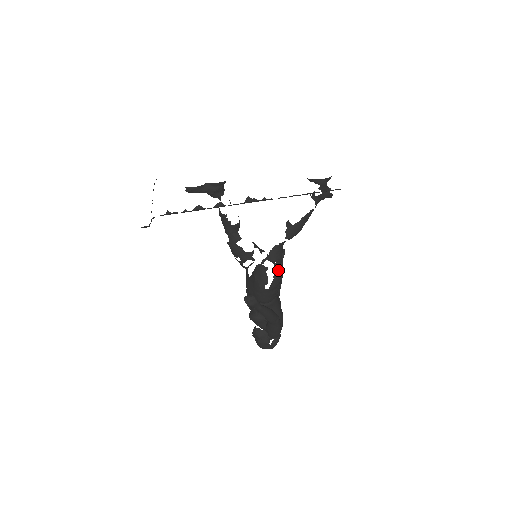
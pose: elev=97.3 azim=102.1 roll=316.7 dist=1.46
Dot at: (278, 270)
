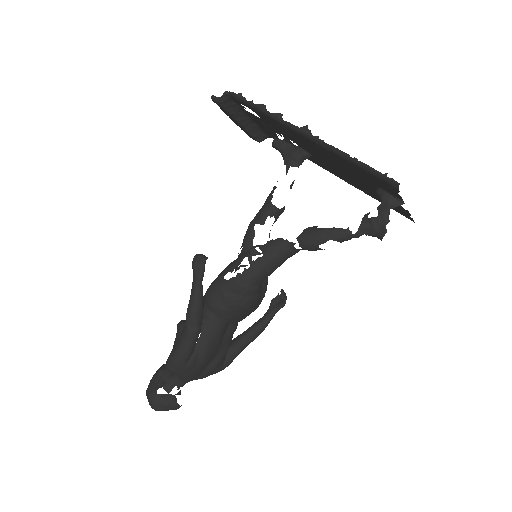
Dot at: (256, 269)
